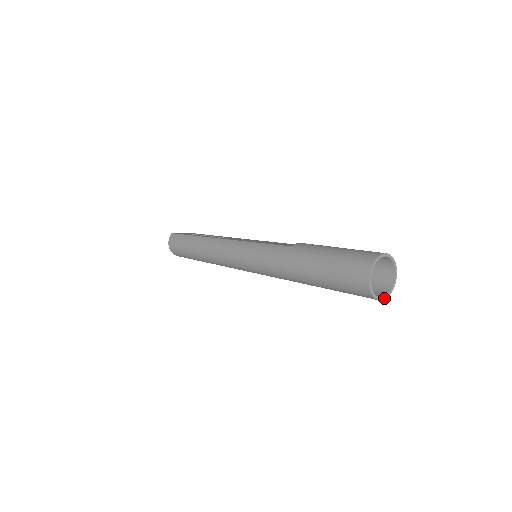
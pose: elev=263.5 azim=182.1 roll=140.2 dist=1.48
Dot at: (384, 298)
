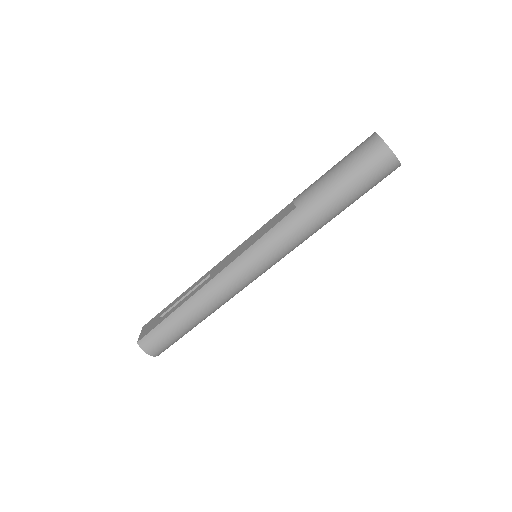
Dot at: occluded
